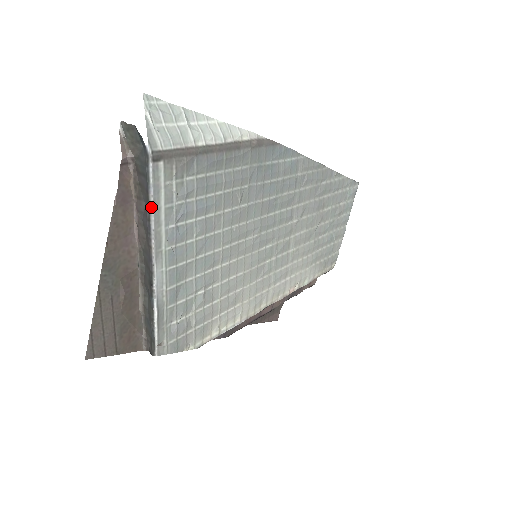
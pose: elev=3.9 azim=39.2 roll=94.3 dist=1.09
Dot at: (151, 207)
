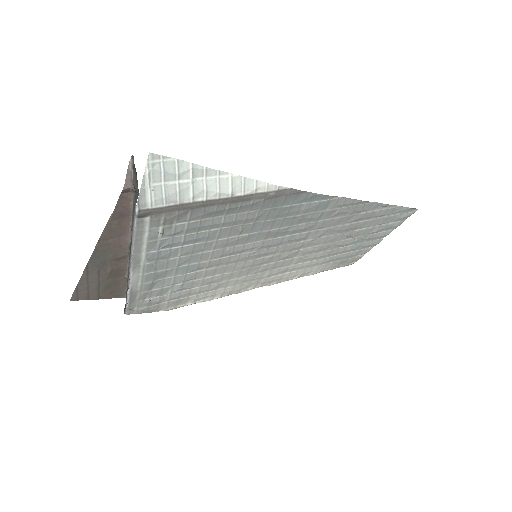
Dot at: (133, 242)
